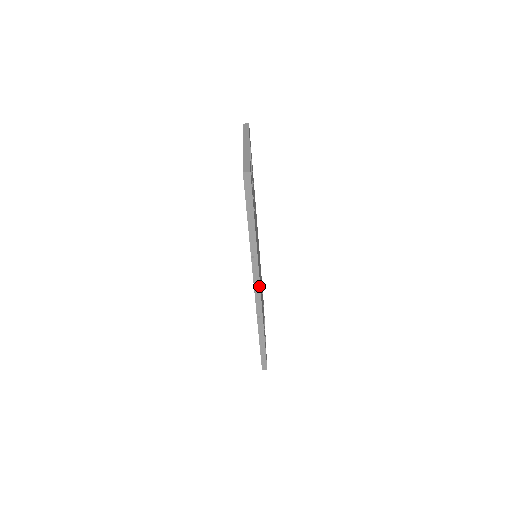
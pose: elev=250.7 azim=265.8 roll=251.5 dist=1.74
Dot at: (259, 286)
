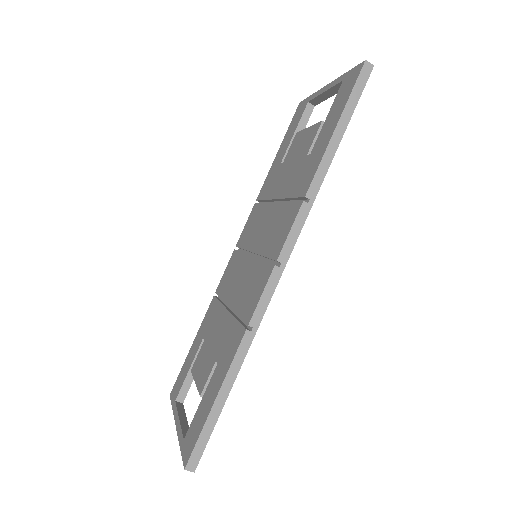
Dot at: (285, 262)
